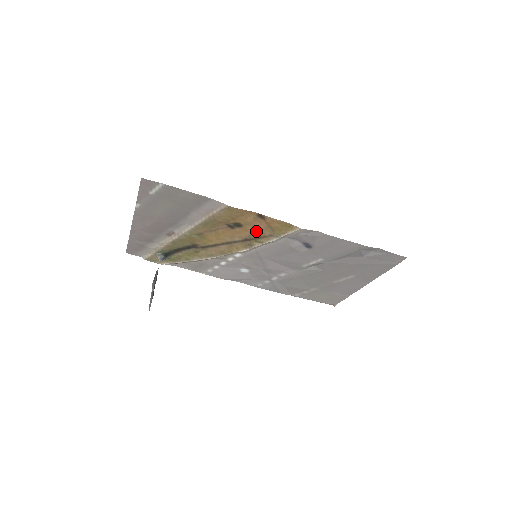
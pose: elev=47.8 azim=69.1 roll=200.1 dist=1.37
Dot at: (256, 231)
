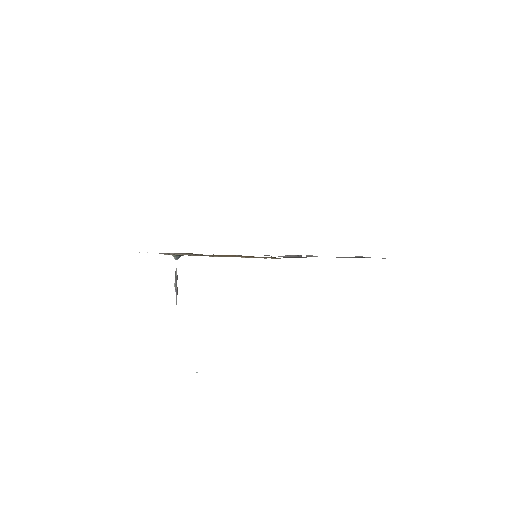
Dot at: (247, 256)
